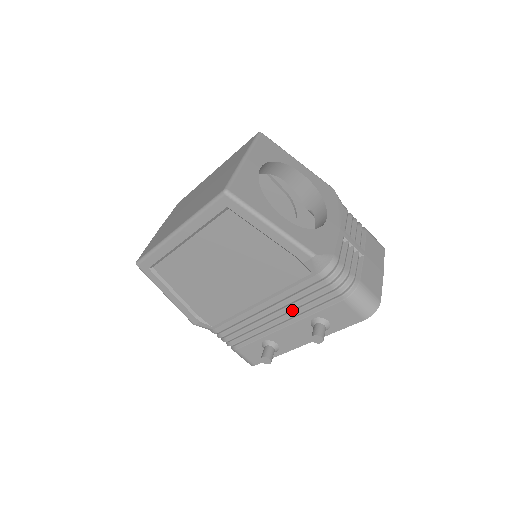
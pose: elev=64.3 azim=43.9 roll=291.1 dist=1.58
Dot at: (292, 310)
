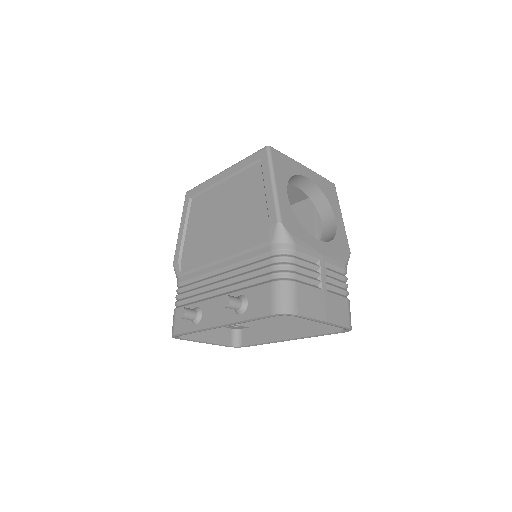
Dot at: (234, 280)
